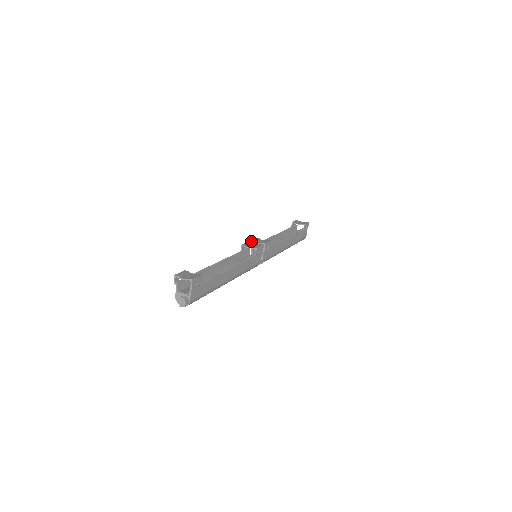
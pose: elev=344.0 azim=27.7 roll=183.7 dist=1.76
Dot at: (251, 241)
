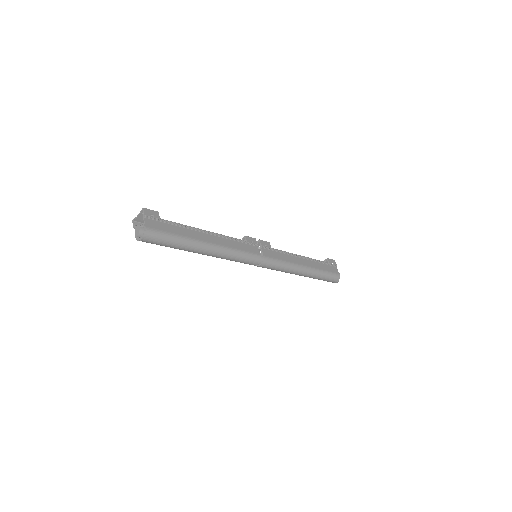
Dot at: occluded
